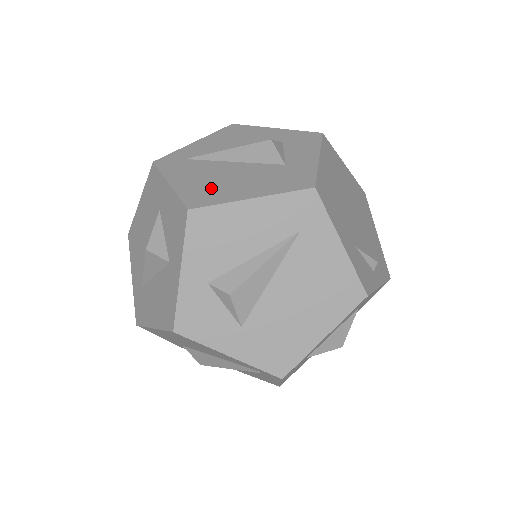
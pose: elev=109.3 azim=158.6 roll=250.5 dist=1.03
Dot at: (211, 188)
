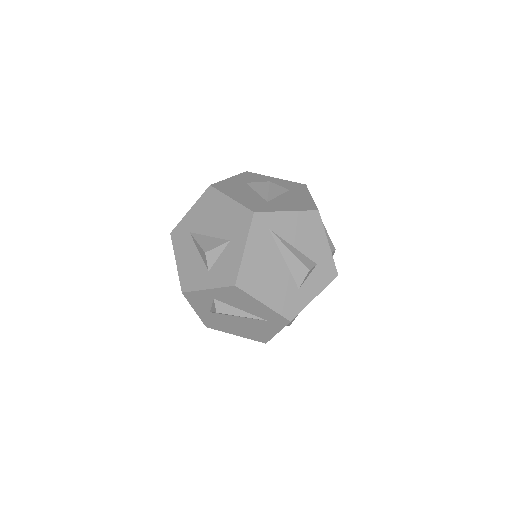
Dot at: (257, 276)
